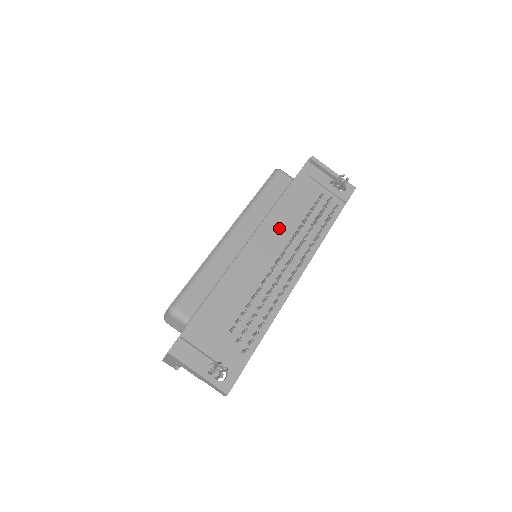
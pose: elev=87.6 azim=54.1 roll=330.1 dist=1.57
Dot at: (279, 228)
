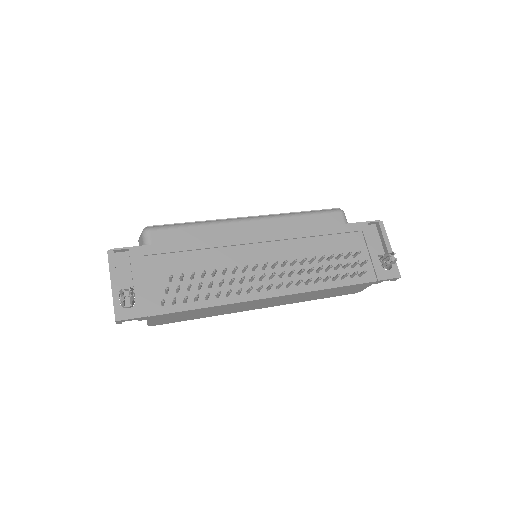
Dot at: (293, 247)
